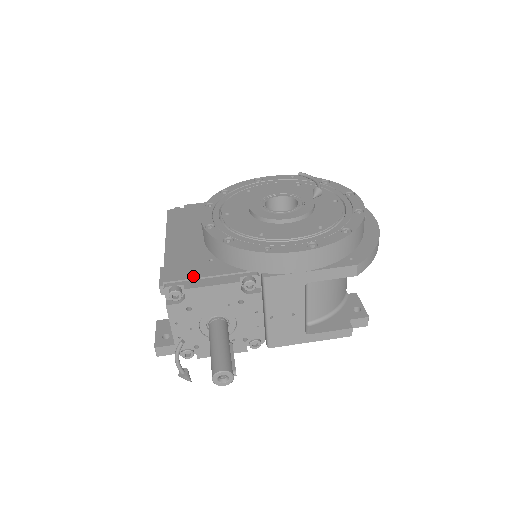
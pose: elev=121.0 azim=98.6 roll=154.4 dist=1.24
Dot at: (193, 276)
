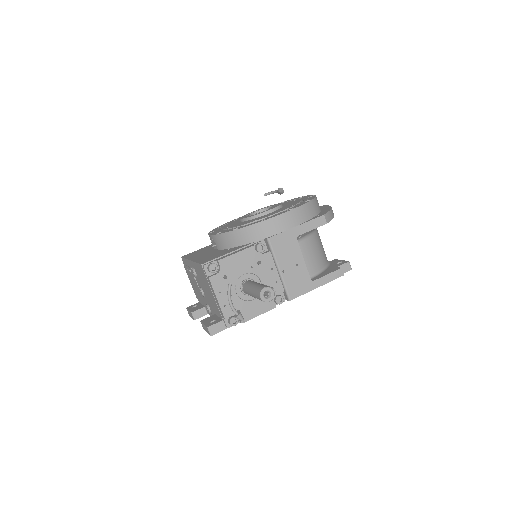
Dot at: (220, 256)
